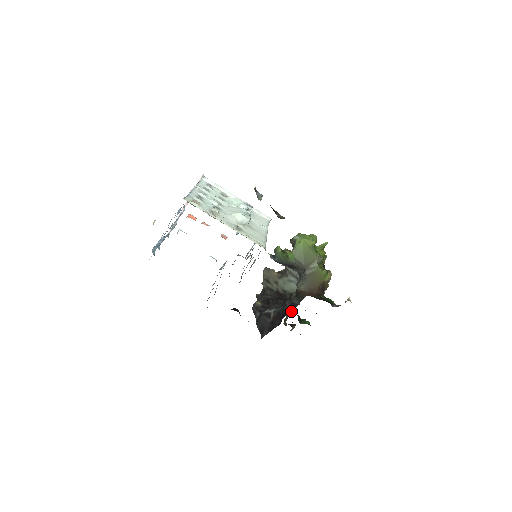
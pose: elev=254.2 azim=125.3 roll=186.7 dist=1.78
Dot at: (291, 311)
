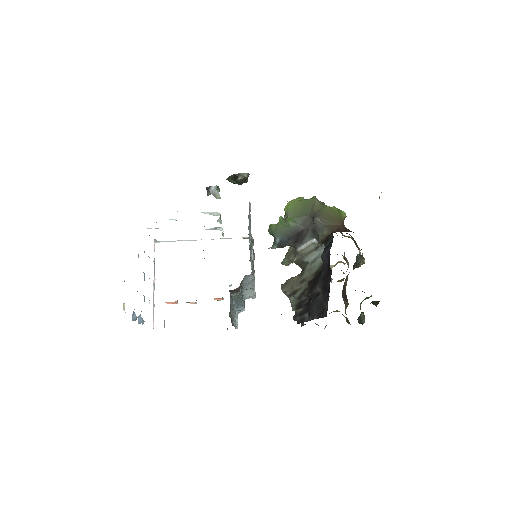
Dot at: (344, 300)
